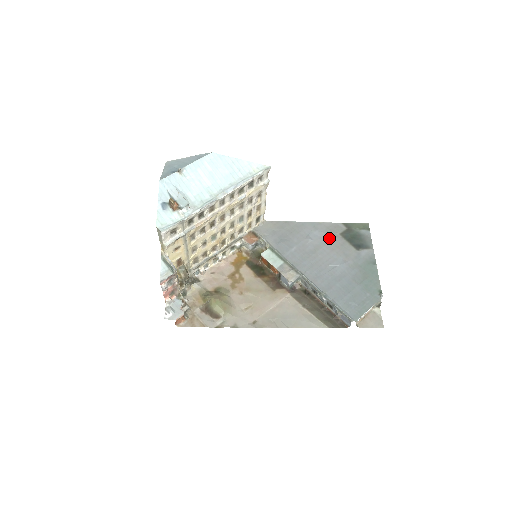
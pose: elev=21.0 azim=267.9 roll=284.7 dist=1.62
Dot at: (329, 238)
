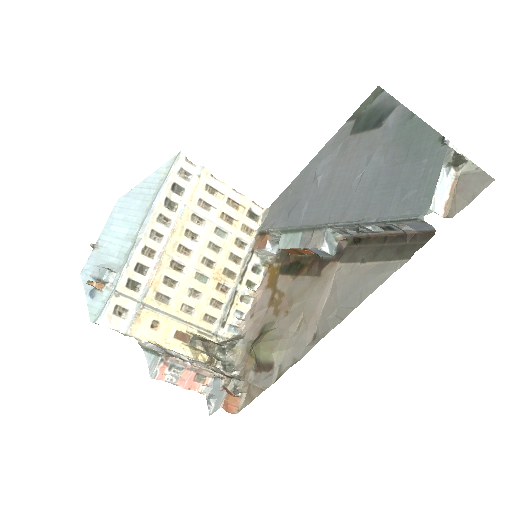
Dot at: (339, 153)
